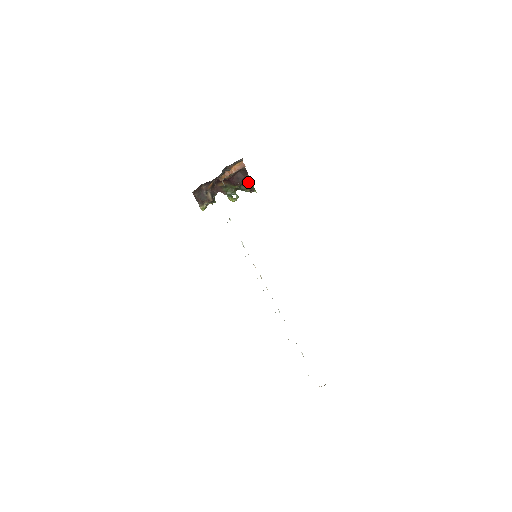
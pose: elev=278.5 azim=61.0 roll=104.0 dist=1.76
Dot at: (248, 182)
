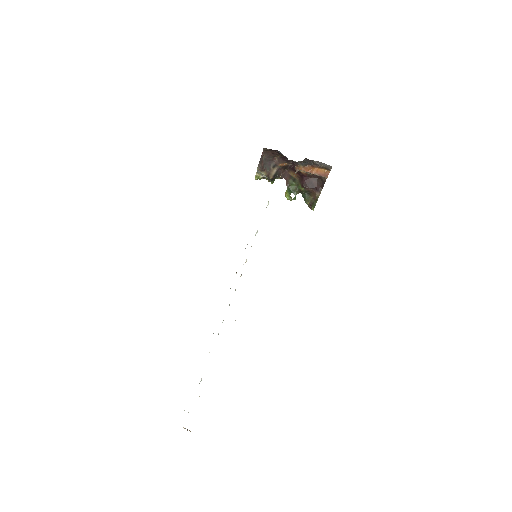
Dot at: (316, 195)
